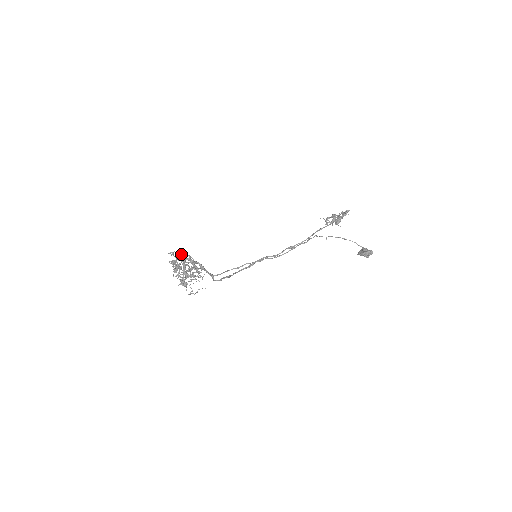
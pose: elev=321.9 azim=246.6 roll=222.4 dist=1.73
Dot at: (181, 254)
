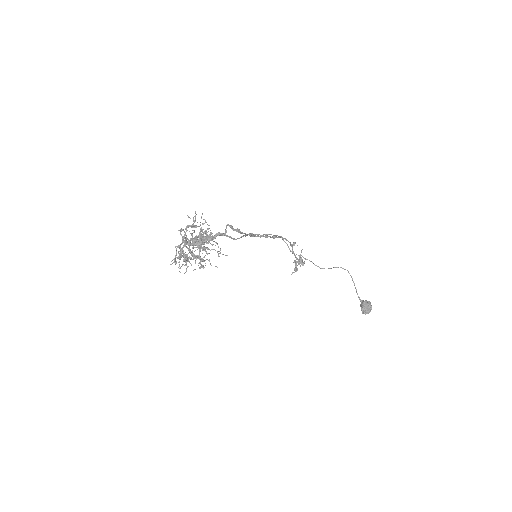
Dot at: (185, 272)
